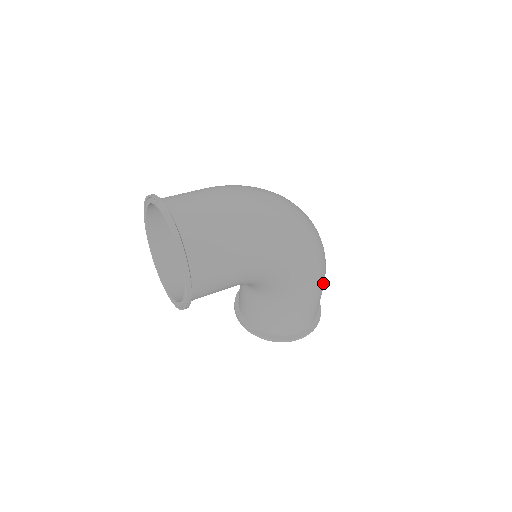
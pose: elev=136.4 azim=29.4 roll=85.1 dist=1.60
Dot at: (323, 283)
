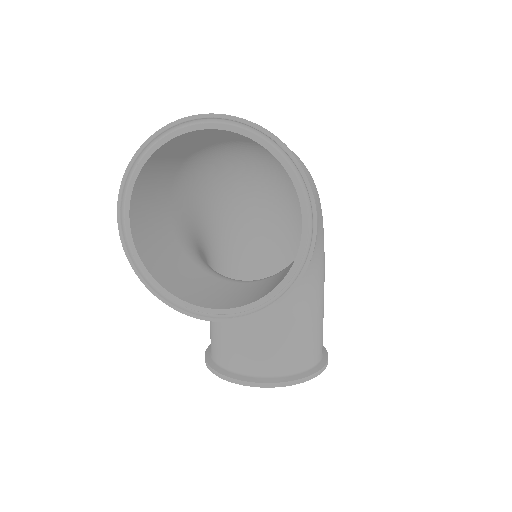
Dot at: occluded
